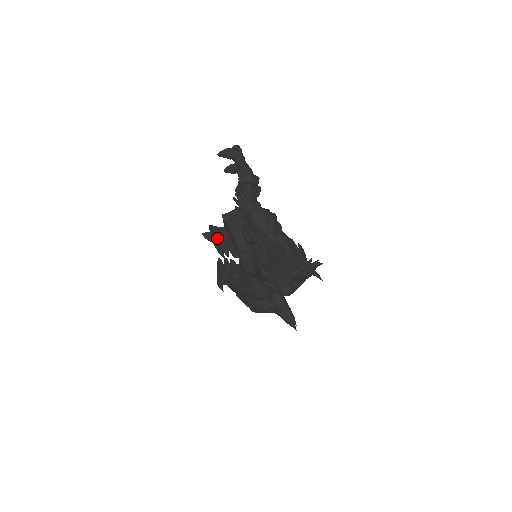
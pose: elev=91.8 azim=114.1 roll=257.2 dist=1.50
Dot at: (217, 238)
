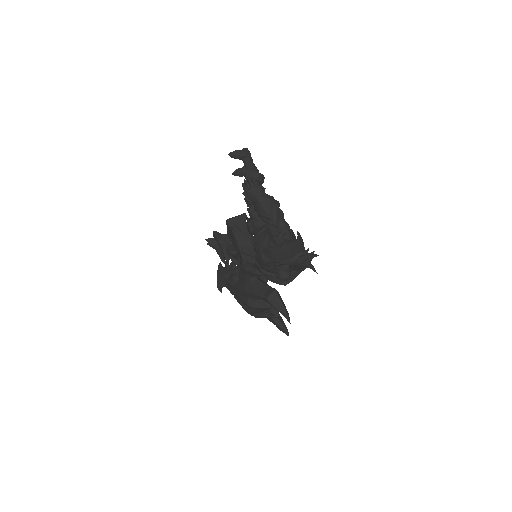
Dot at: (220, 243)
